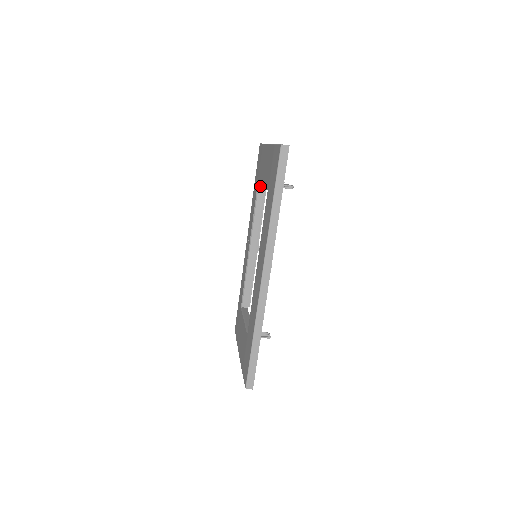
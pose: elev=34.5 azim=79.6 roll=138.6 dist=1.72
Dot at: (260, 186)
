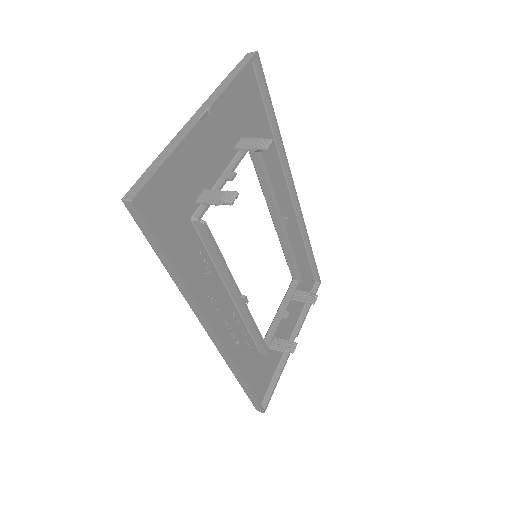
Dot at: occluded
